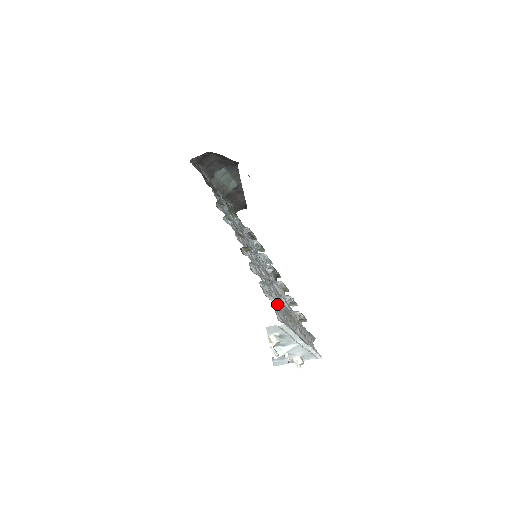
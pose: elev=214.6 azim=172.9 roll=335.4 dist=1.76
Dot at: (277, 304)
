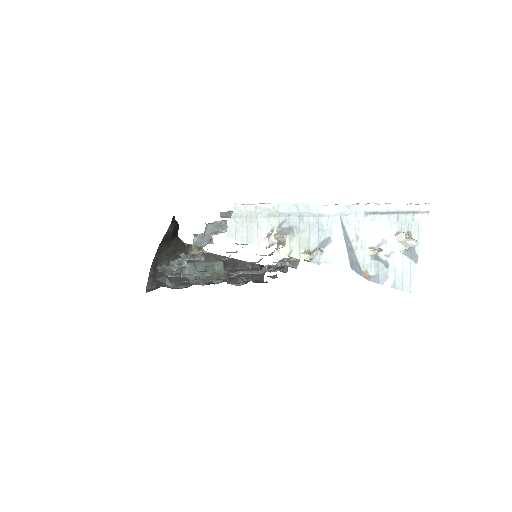
Dot at: (226, 214)
